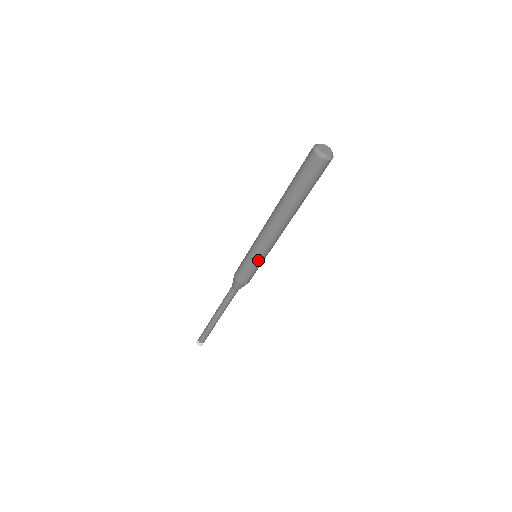
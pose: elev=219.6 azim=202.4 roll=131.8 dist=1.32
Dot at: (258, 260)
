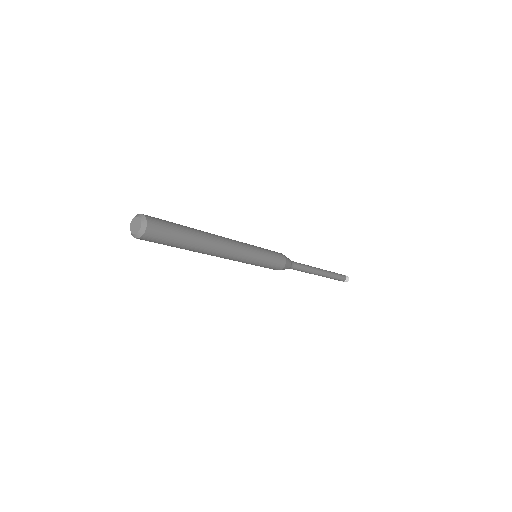
Dot at: occluded
